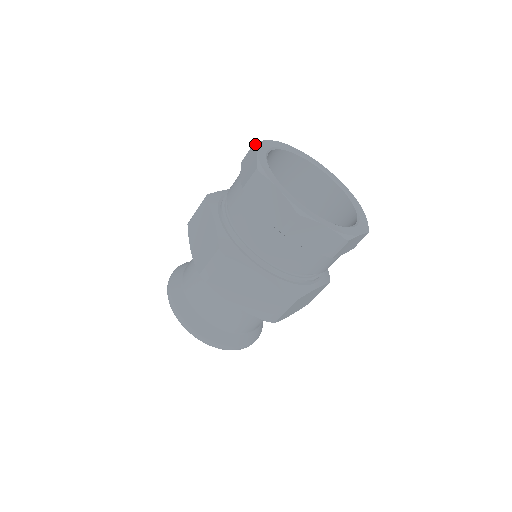
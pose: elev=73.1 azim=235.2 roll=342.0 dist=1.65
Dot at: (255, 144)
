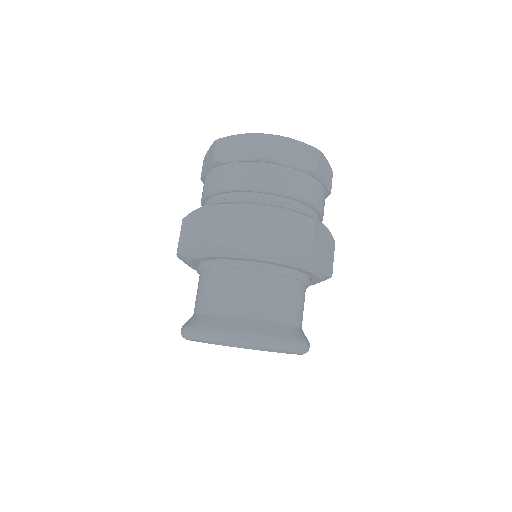
Dot at: (205, 156)
